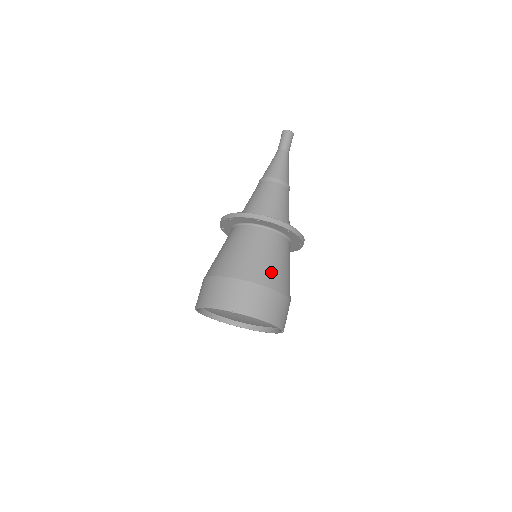
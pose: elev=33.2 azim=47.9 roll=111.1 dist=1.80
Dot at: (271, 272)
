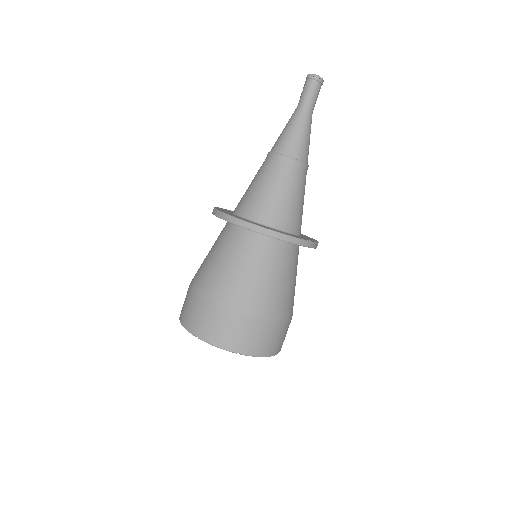
Dot at: (247, 292)
